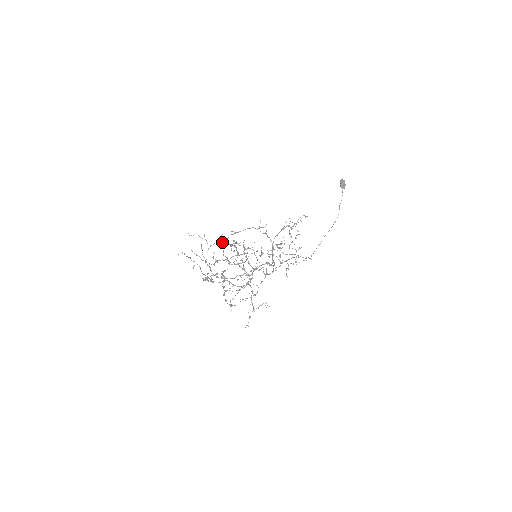
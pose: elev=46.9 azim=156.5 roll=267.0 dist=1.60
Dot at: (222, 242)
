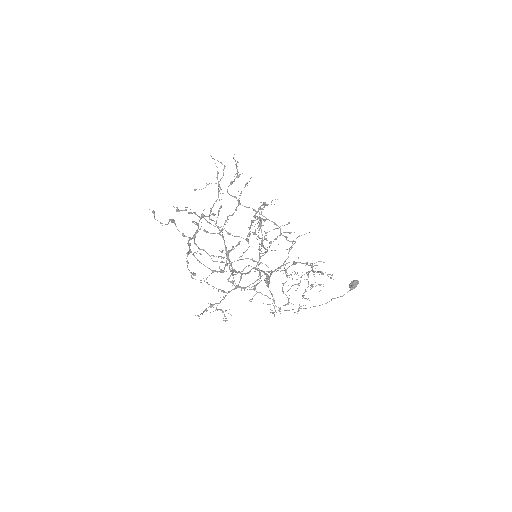
Dot at: occluded
